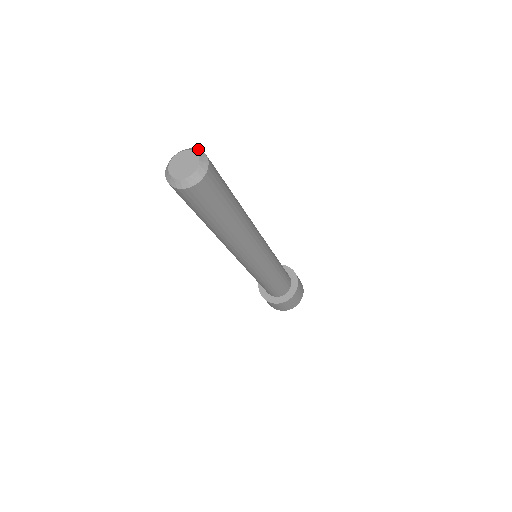
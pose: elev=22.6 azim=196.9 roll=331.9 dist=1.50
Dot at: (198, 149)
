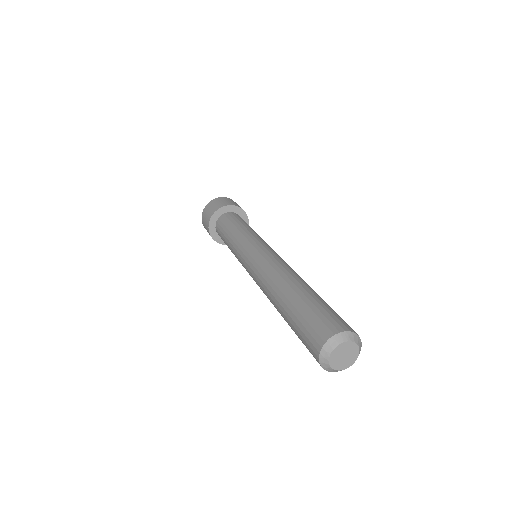
Dot at: (342, 333)
